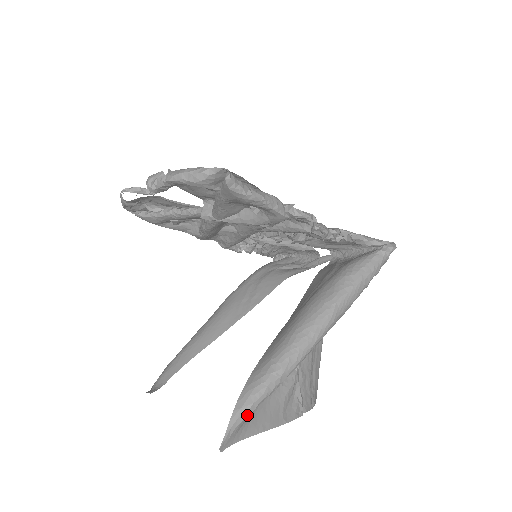
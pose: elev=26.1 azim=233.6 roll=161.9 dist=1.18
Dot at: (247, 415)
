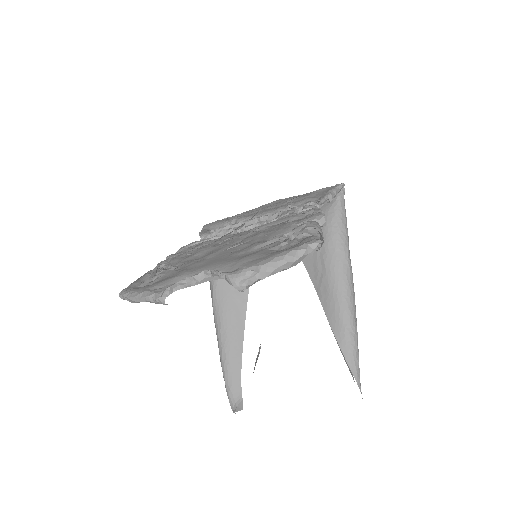
Dot at: (359, 372)
